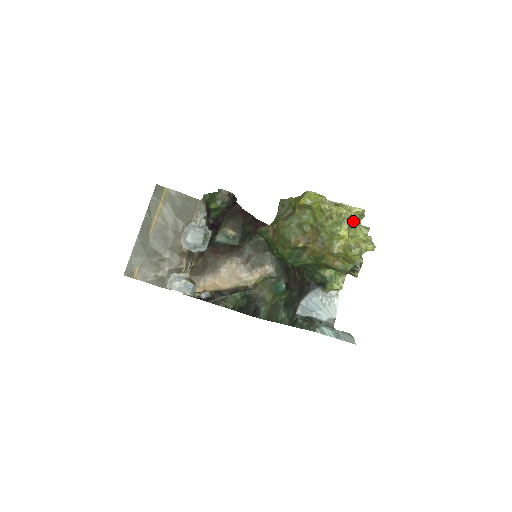
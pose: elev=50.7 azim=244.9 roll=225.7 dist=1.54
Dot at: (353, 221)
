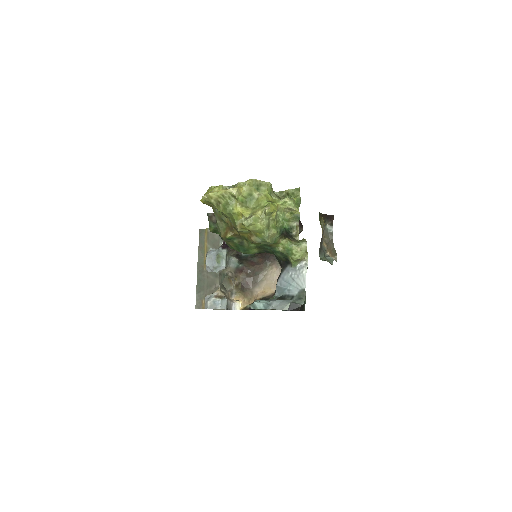
Dot at: (251, 194)
